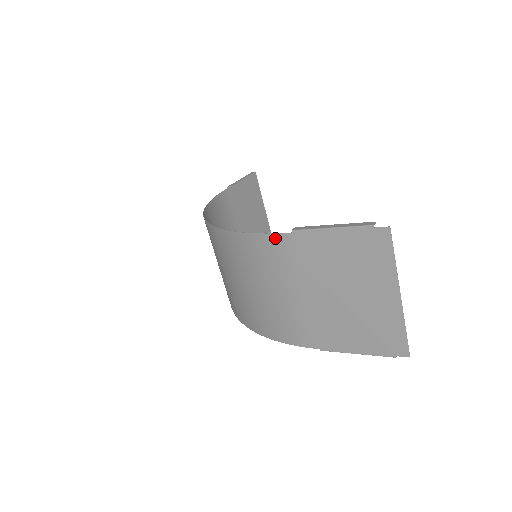
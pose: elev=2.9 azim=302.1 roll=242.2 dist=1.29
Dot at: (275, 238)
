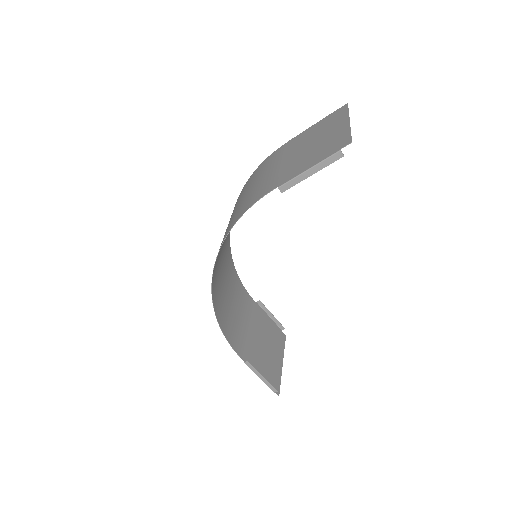
Dot at: (275, 152)
